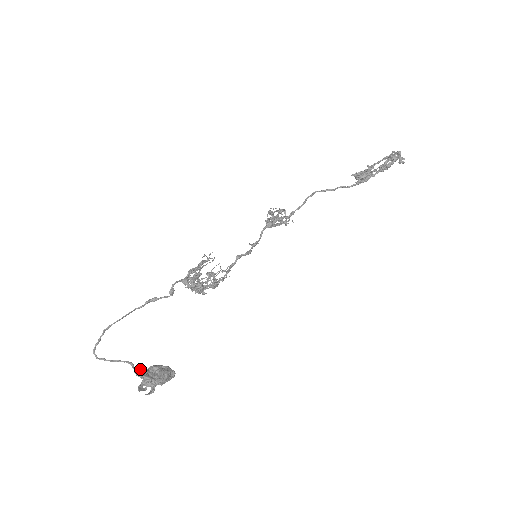
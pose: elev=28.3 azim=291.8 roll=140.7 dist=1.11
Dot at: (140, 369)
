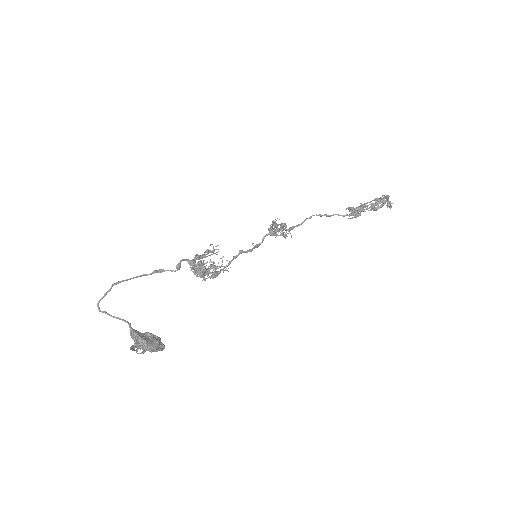
Dot at: (136, 330)
